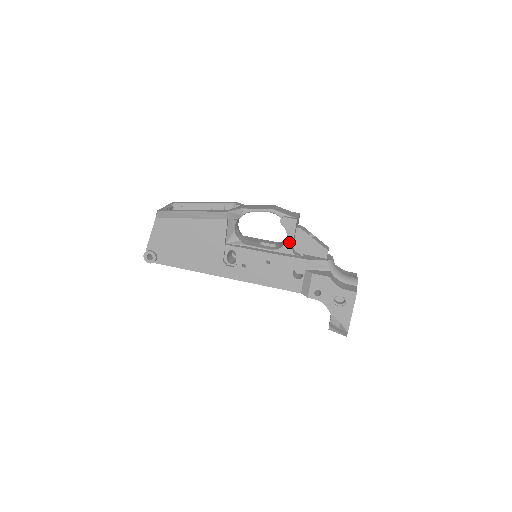
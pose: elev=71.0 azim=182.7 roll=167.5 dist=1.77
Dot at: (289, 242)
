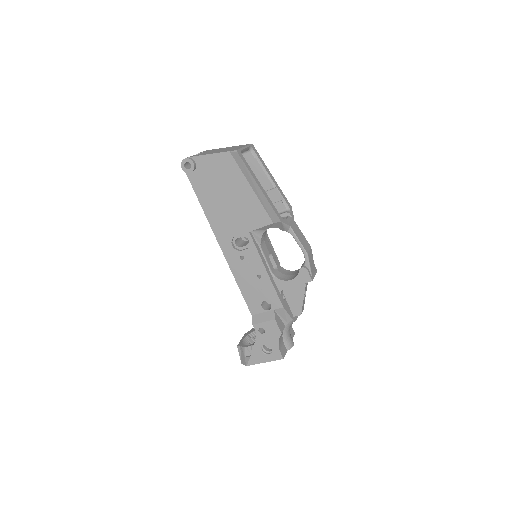
Dot at: (288, 283)
